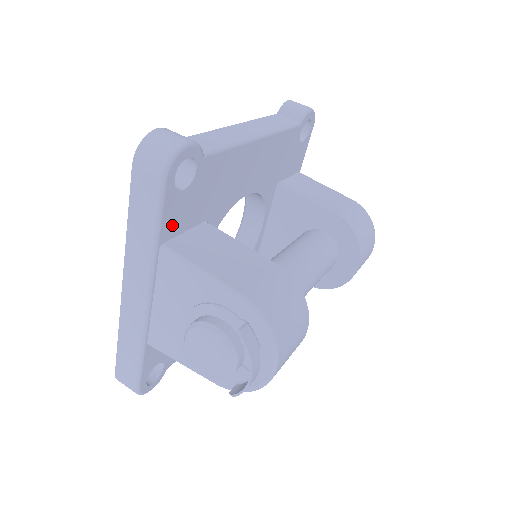
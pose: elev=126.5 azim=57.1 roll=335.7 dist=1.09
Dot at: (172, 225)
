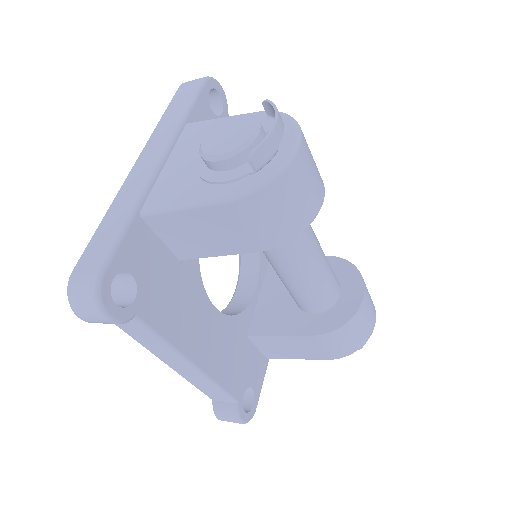
Dot at: occluded
